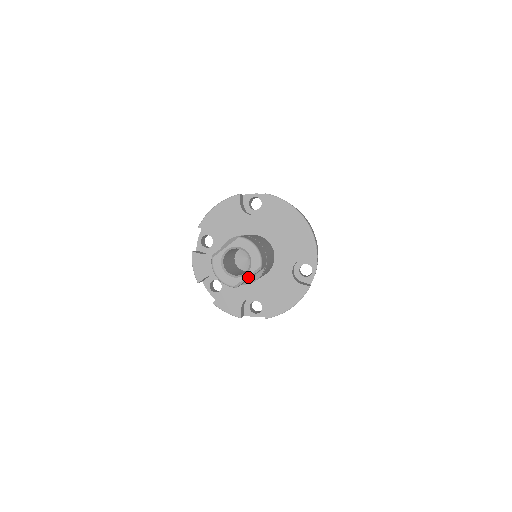
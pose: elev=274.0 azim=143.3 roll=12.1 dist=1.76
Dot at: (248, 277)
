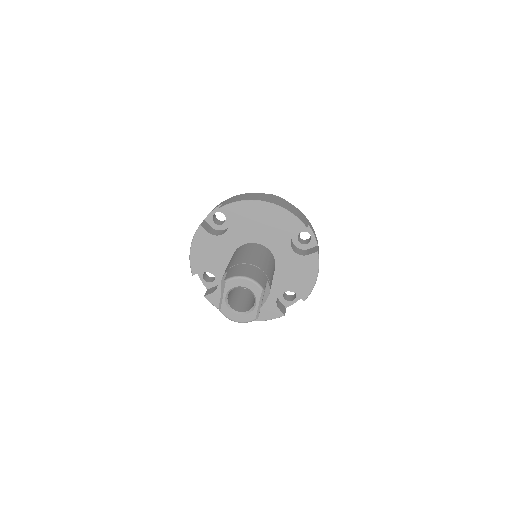
Dot at: (260, 304)
